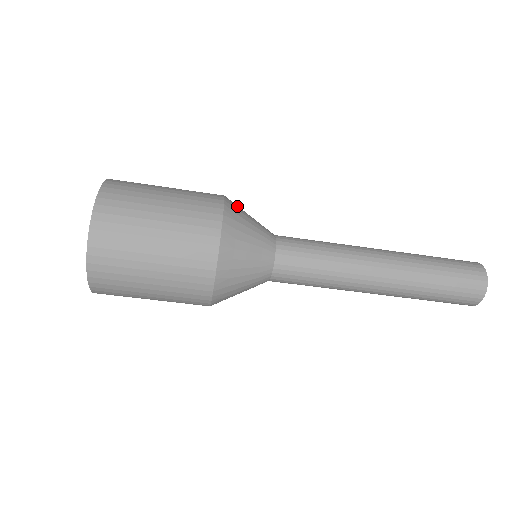
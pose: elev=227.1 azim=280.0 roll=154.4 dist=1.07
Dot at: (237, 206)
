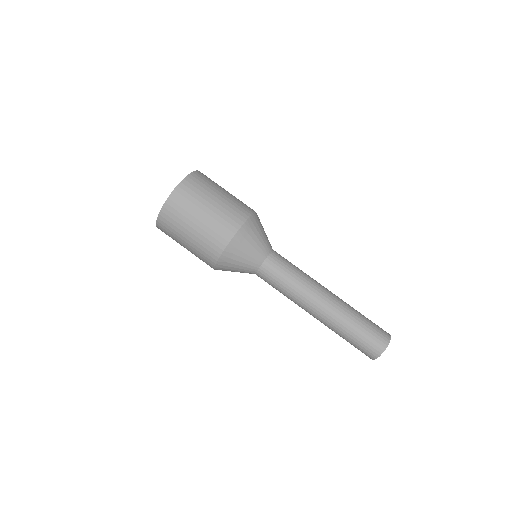
Dot at: occluded
